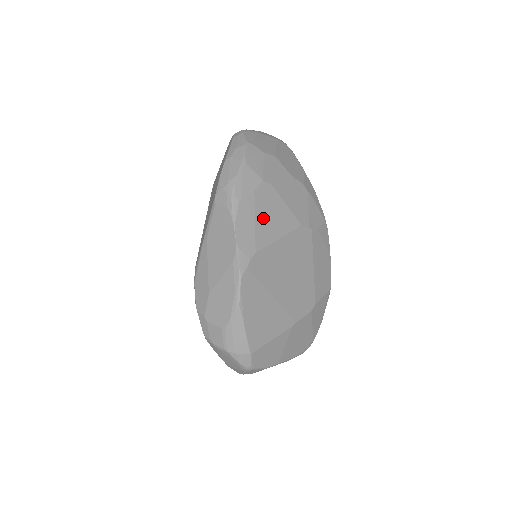
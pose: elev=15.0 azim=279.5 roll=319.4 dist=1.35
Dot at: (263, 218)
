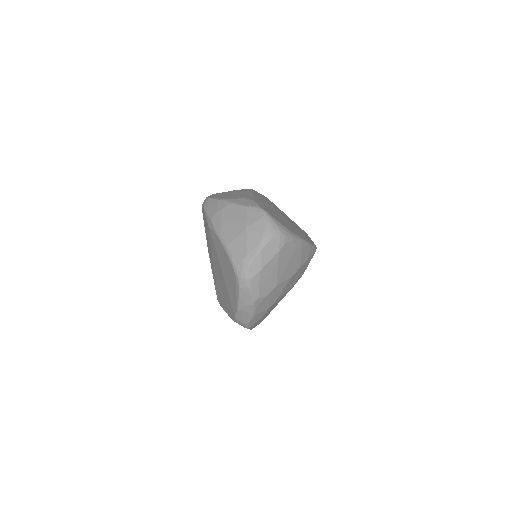
Dot at: occluded
